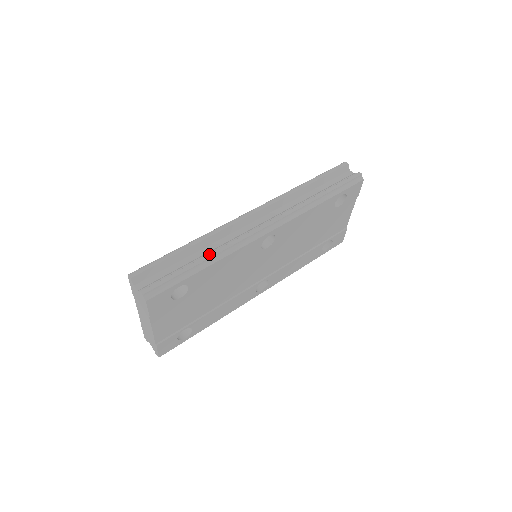
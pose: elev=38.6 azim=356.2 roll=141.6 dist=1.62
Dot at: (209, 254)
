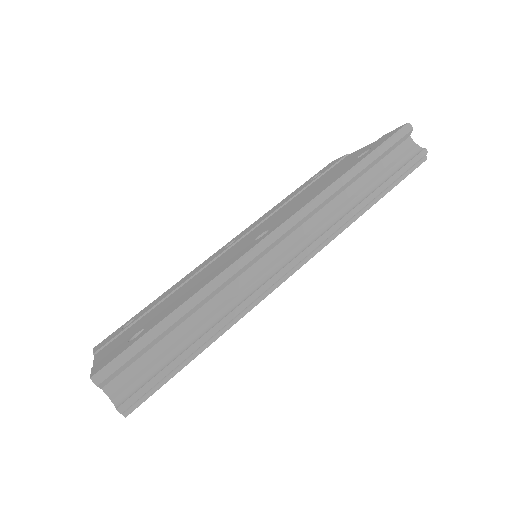
Dot at: (214, 327)
